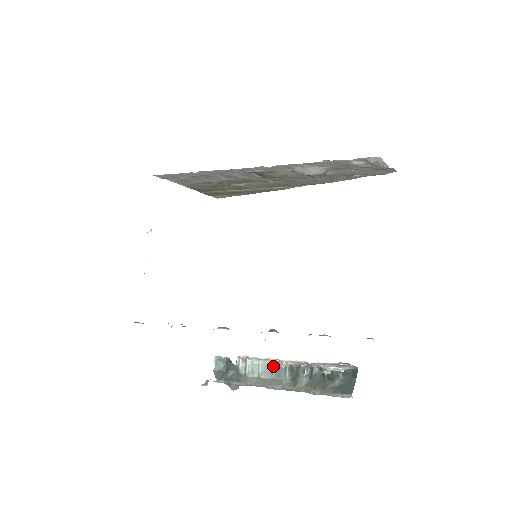
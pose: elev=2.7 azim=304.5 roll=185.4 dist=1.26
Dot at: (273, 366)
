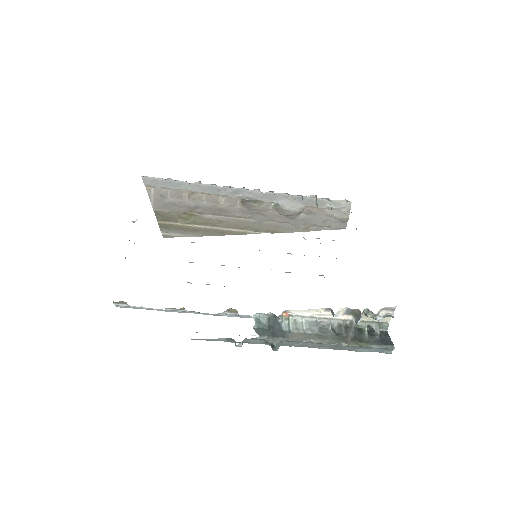
Dot at: (317, 323)
